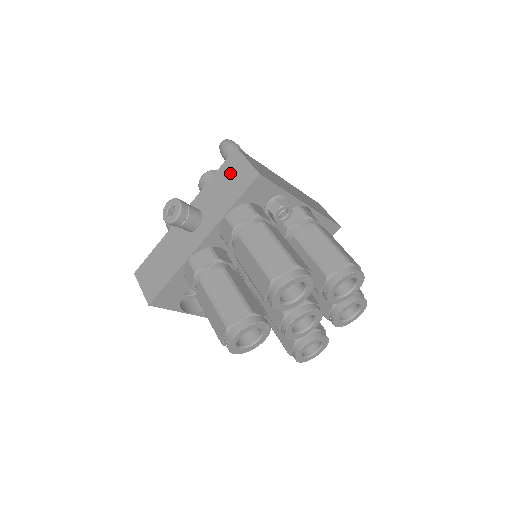
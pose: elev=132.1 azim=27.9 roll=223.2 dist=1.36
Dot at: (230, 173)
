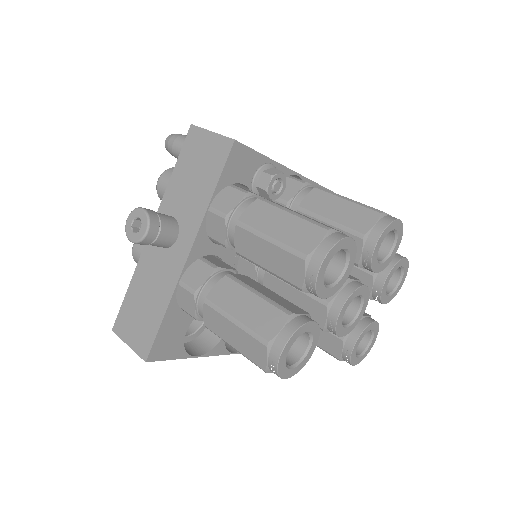
Dot at: (195, 157)
